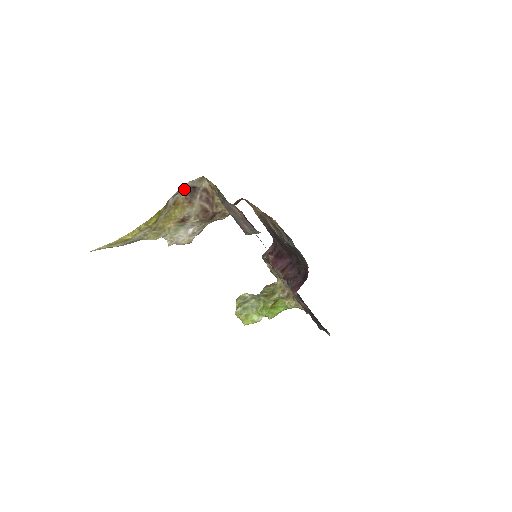
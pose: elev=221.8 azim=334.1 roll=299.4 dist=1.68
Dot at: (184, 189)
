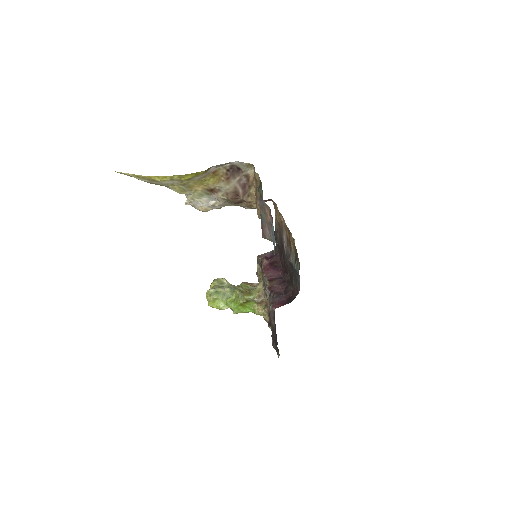
Dot at: (229, 165)
